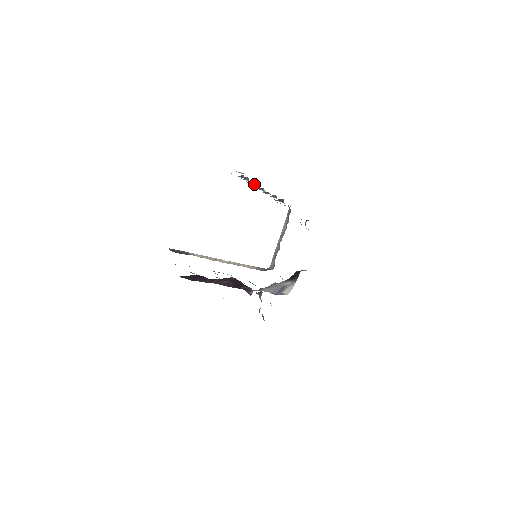
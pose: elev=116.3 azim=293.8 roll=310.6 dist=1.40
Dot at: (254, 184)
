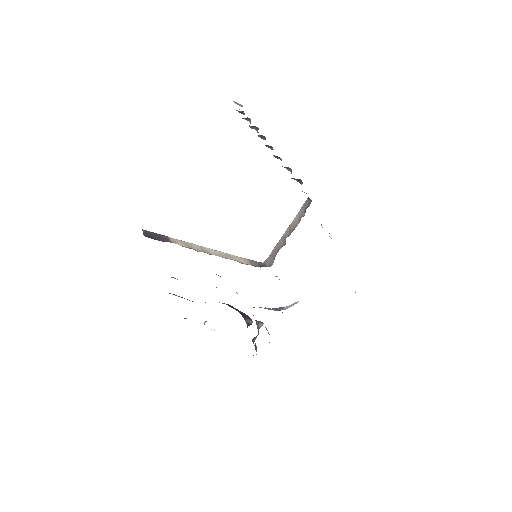
Dot at: (259, 135)
